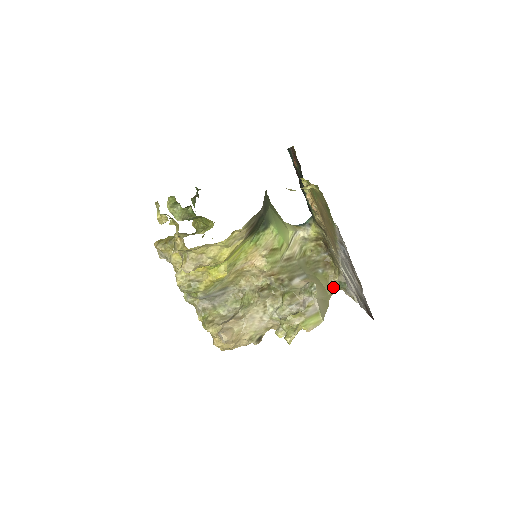
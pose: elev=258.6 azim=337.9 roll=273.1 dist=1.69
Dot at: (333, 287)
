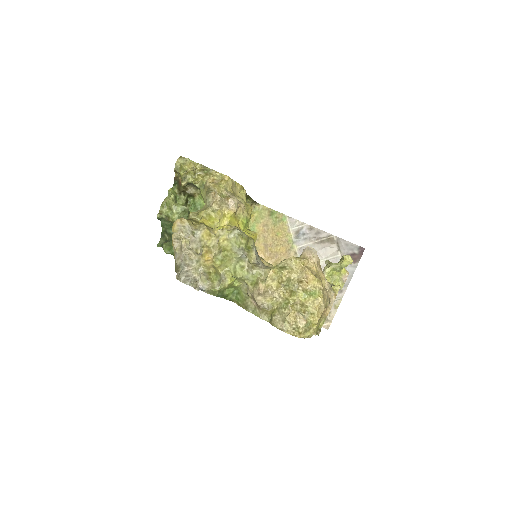
Dot at: occluded
